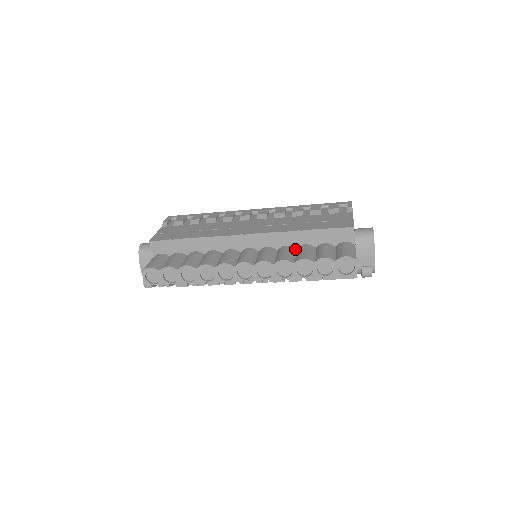
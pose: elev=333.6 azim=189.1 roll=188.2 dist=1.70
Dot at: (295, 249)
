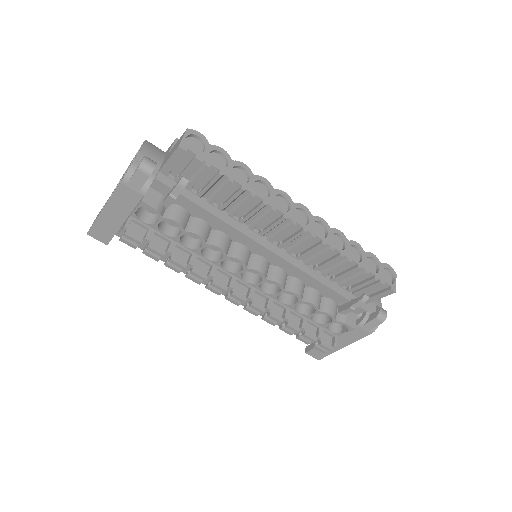
Dot at: occluded
